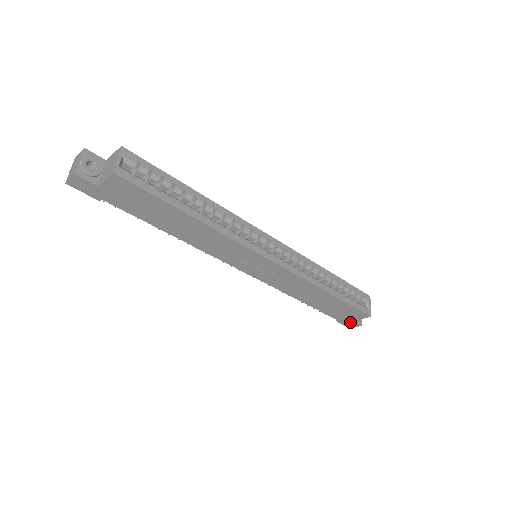
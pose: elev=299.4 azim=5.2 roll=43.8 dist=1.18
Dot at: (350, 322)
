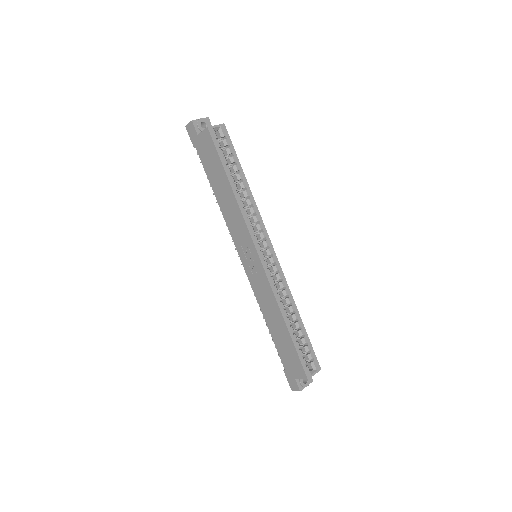
Dot at: (293, 379)
